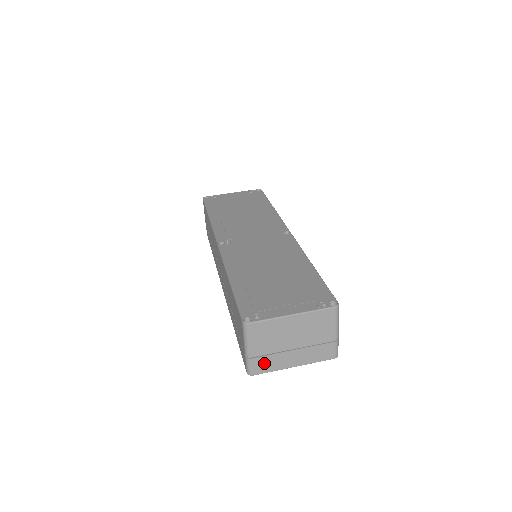
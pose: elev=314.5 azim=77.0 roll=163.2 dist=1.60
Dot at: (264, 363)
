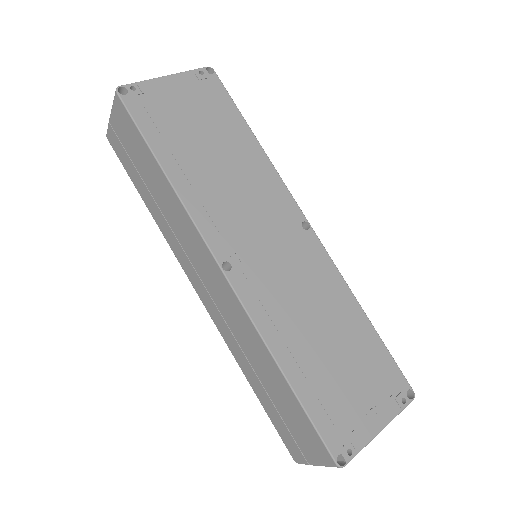
Dot at: occluded
